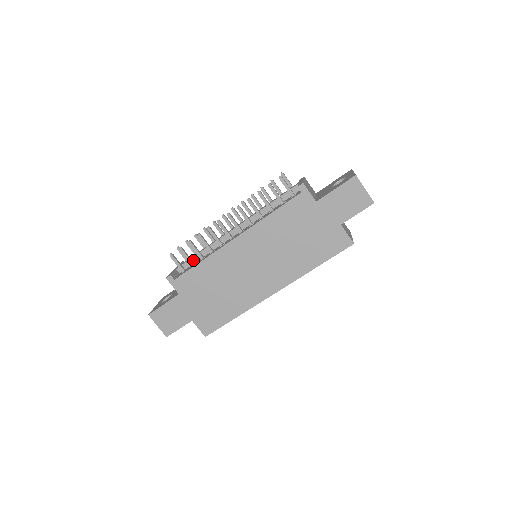
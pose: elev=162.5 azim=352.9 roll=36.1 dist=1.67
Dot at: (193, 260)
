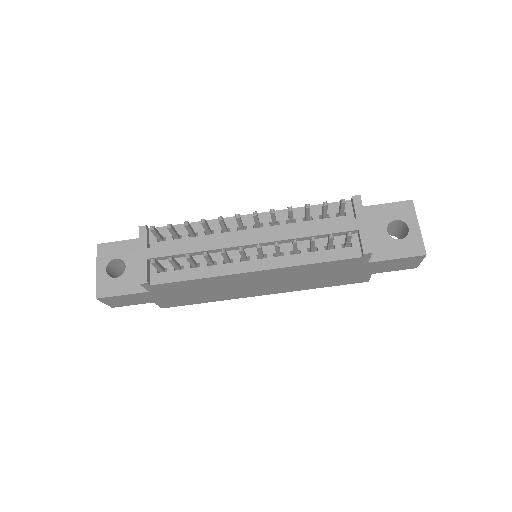
Dot at: (176, 256)
